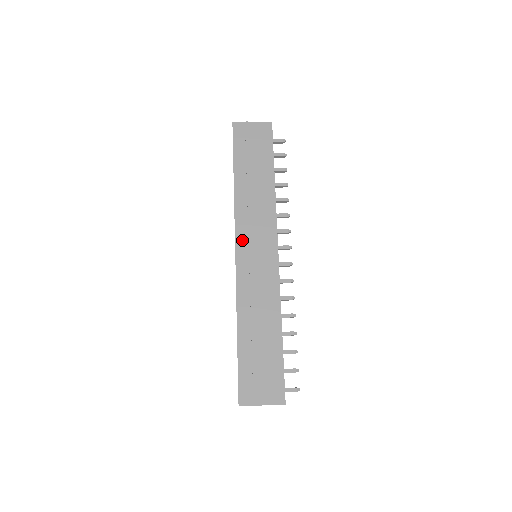
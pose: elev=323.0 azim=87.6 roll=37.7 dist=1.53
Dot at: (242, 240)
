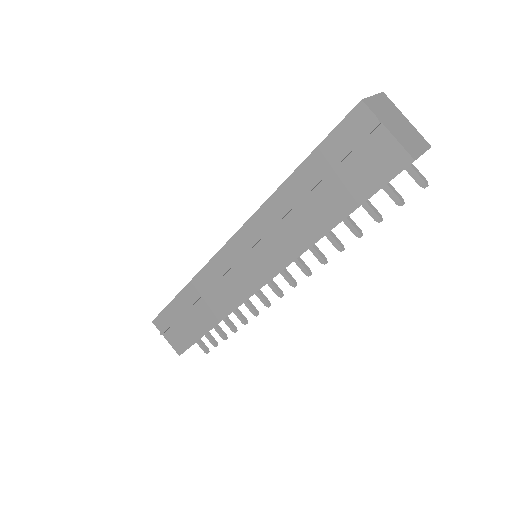
Dot at: (240, 242)
